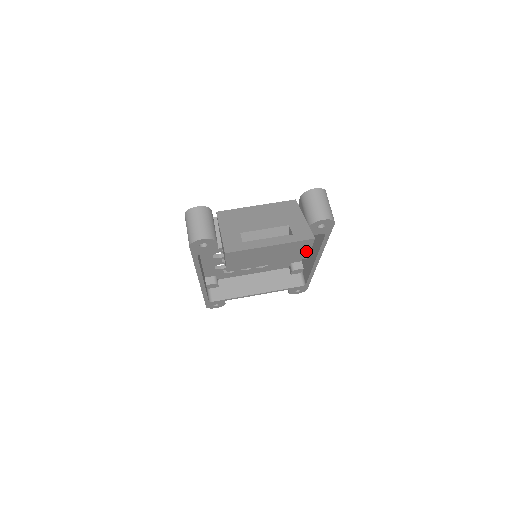
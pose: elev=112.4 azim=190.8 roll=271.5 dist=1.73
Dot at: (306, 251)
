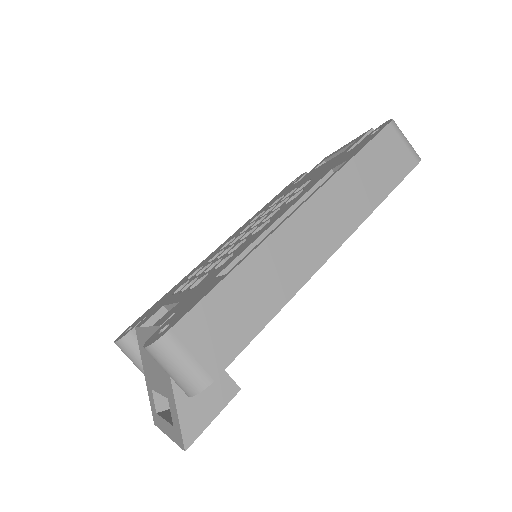
Dot at: (216, 412)
